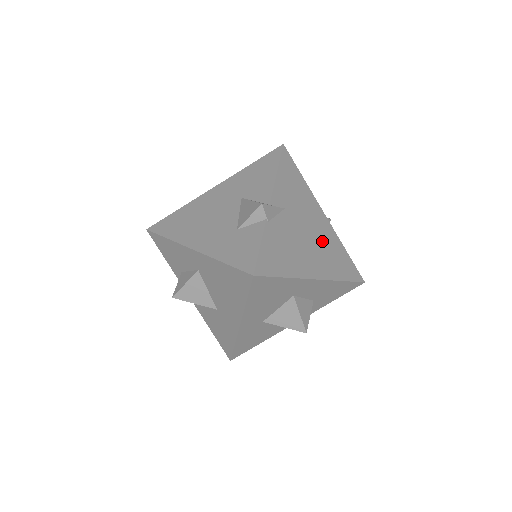
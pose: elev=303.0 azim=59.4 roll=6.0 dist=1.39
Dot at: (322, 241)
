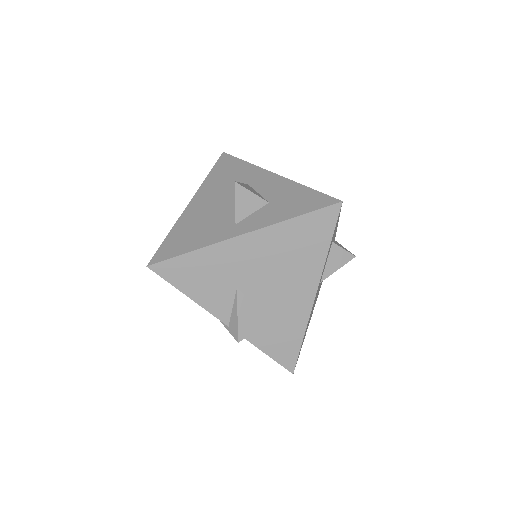
Dot at: occluded
